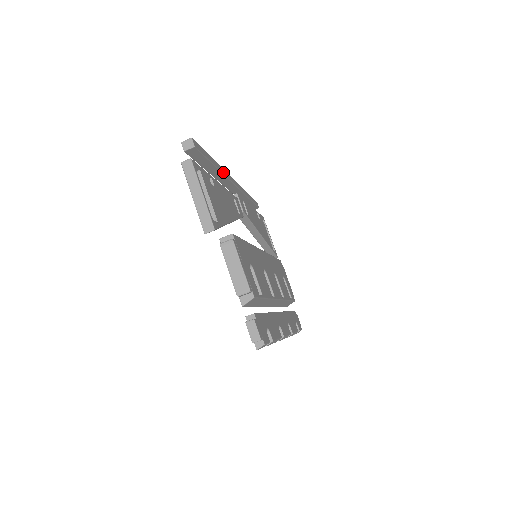
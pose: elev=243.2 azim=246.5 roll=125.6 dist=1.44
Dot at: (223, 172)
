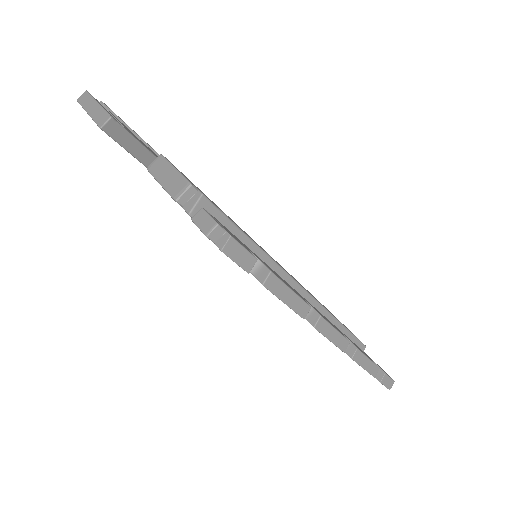
Dot at: occluded
